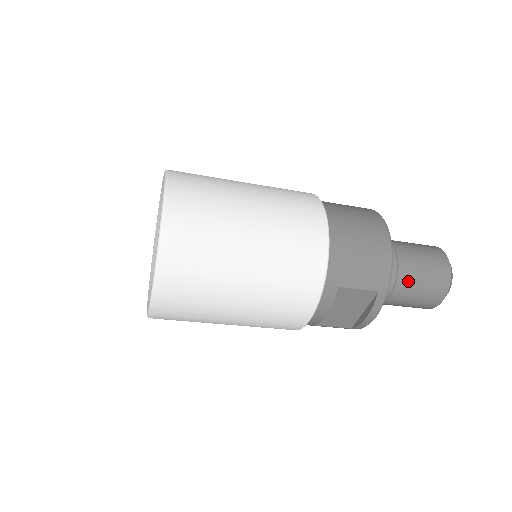
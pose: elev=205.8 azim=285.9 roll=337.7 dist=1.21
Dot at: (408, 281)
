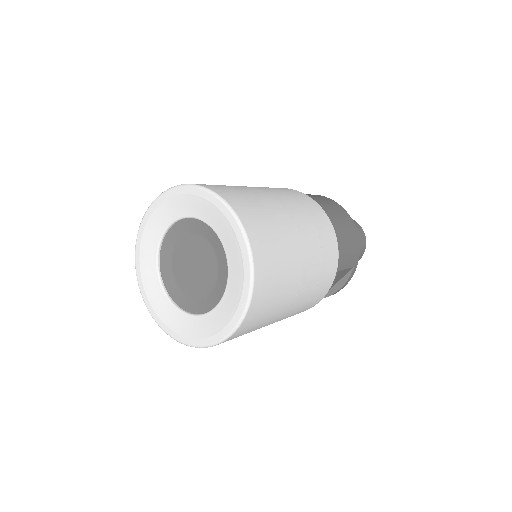
Dot at: occluded
